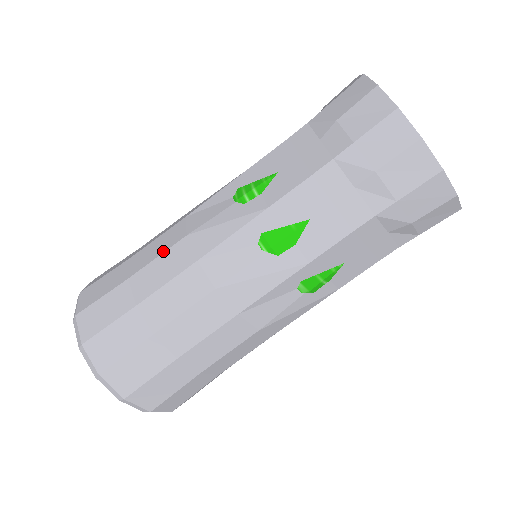
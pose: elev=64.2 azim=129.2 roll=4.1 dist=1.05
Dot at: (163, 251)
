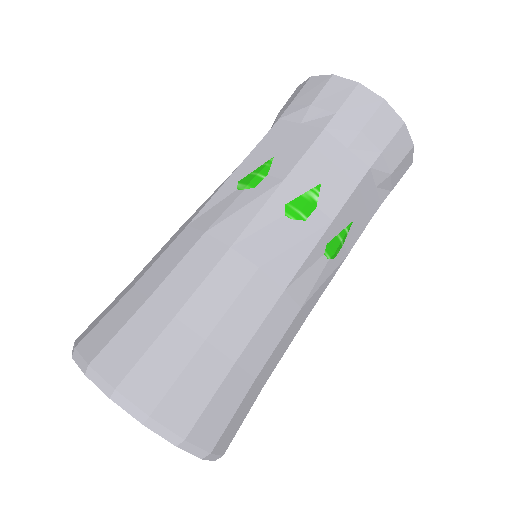
Dot at: occluded
